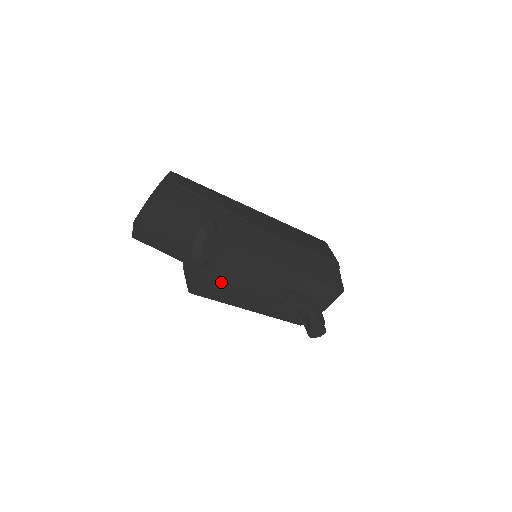
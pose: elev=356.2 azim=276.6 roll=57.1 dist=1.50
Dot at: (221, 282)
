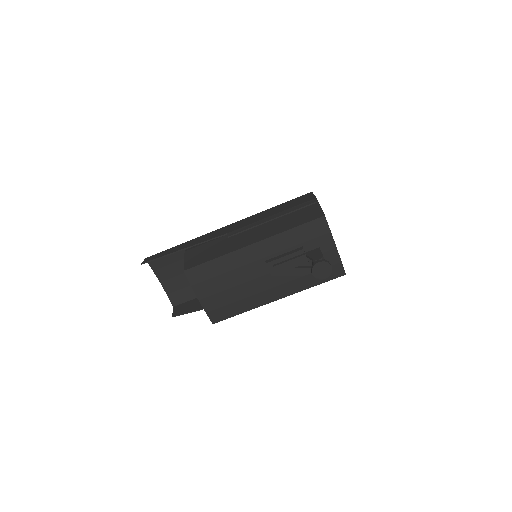
Dot at: (215, 298)
